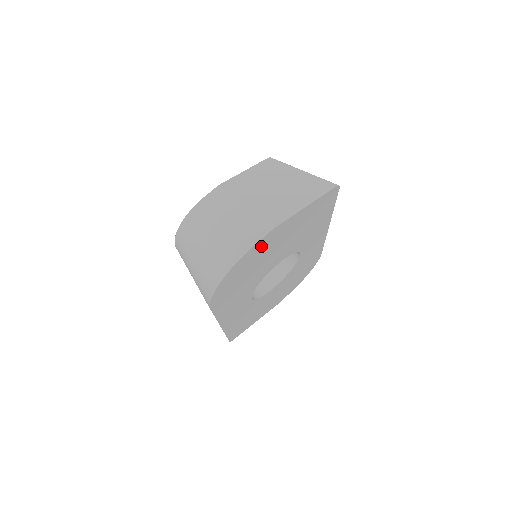
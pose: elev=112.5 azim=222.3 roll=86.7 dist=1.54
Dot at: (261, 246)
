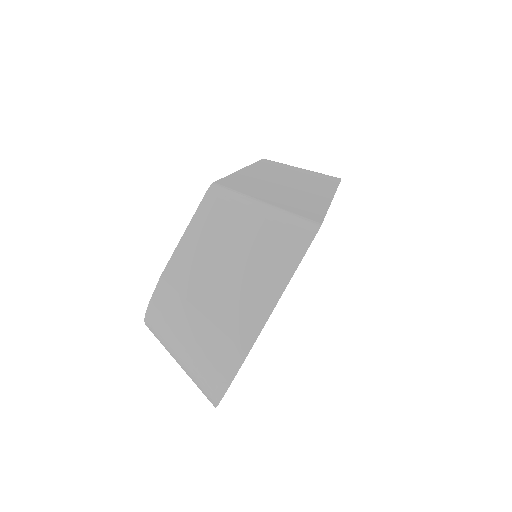
Dot at: occluded
